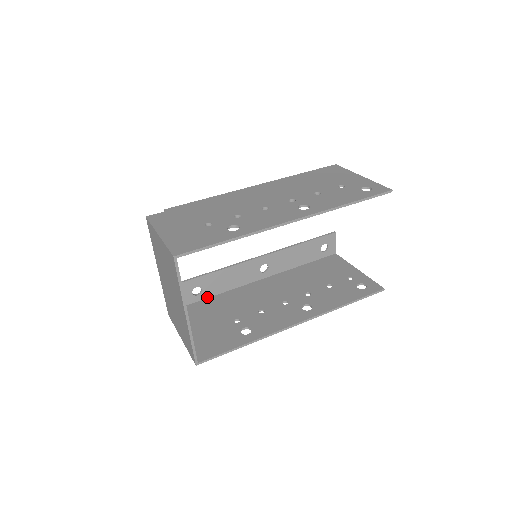
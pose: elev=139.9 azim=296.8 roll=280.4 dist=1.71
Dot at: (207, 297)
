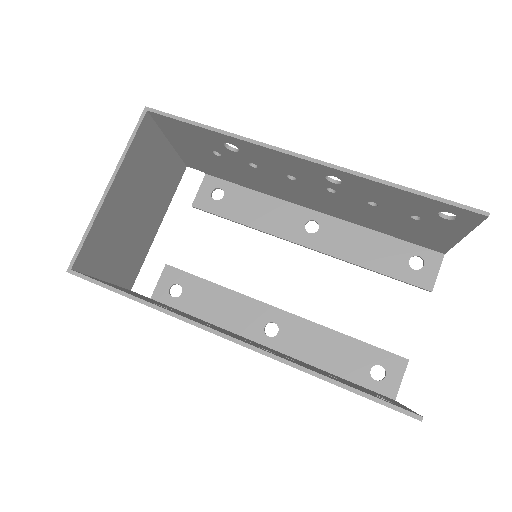
Dot at: (181, 309)
